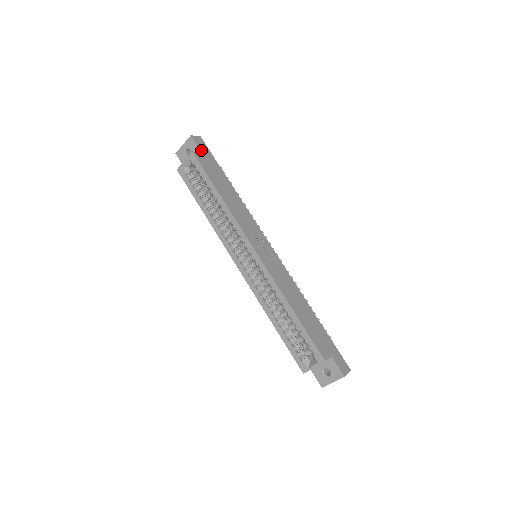
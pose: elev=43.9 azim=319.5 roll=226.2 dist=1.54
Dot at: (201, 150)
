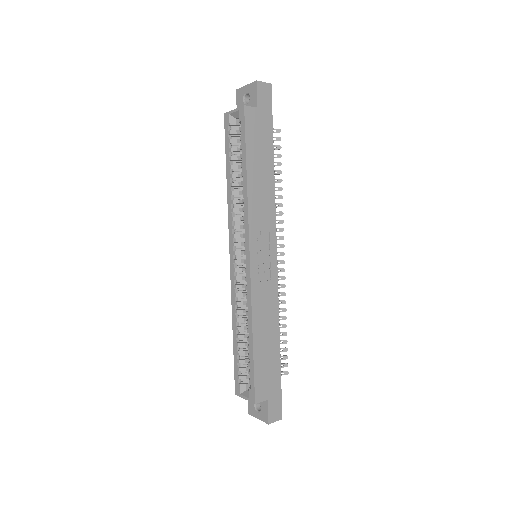
Dot at: (259, 105)
